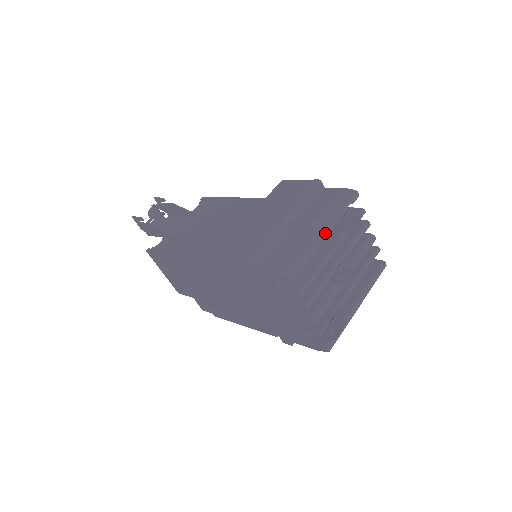
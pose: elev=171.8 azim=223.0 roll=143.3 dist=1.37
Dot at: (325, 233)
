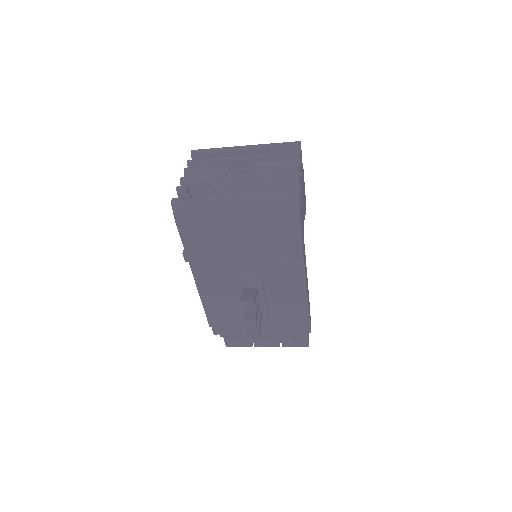
Dot at: (244, 146)
